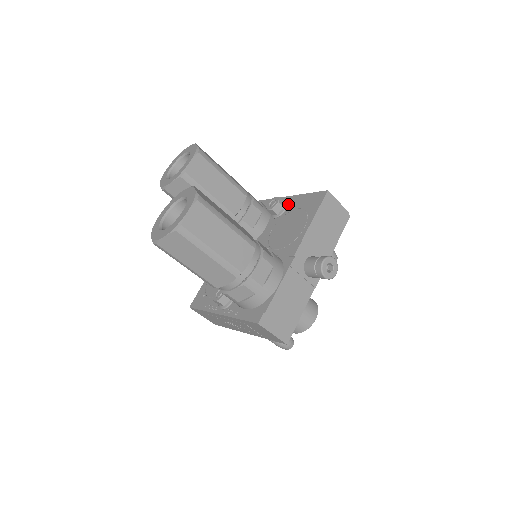
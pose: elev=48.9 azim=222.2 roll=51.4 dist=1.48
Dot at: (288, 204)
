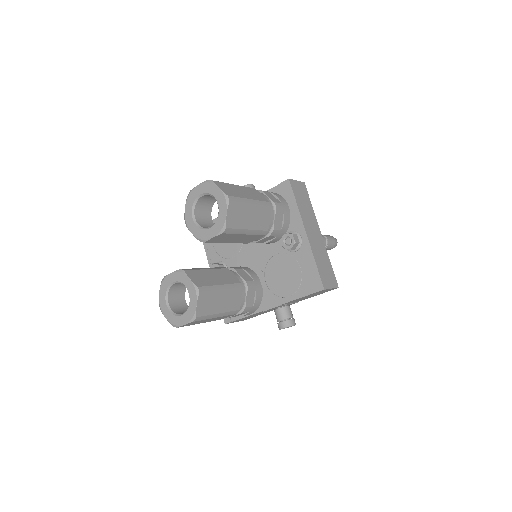
Dot at: (300, 248)
